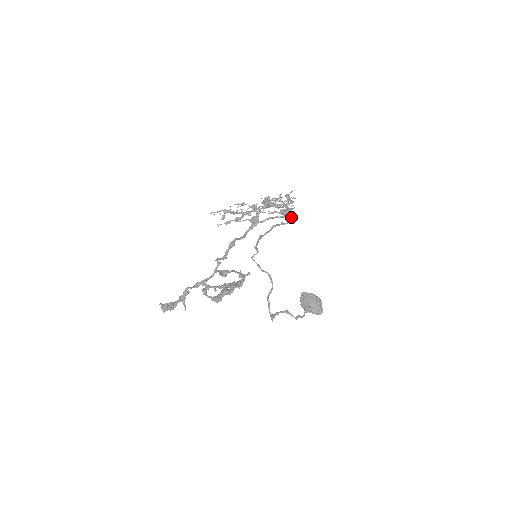
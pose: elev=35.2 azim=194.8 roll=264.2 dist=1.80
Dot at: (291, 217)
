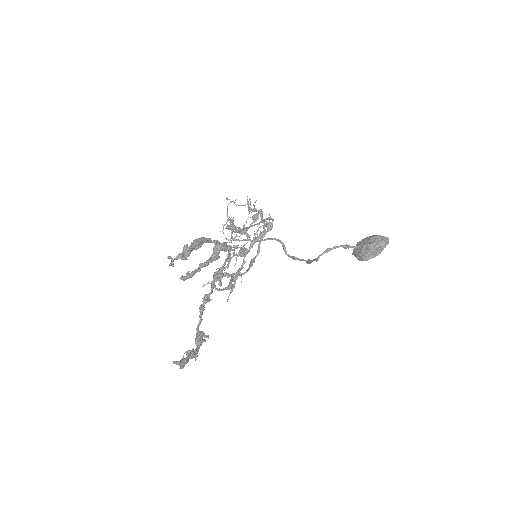
Dot at: occluded
